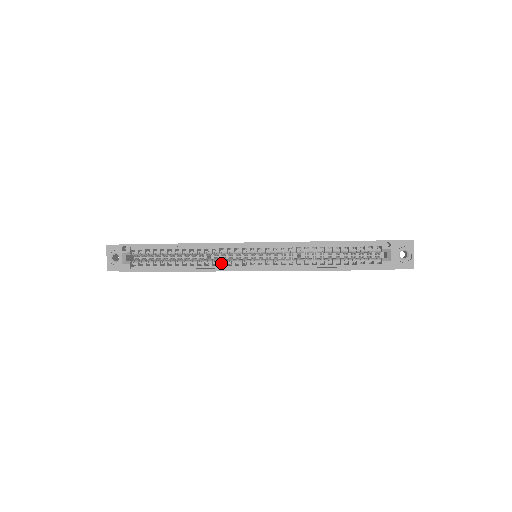
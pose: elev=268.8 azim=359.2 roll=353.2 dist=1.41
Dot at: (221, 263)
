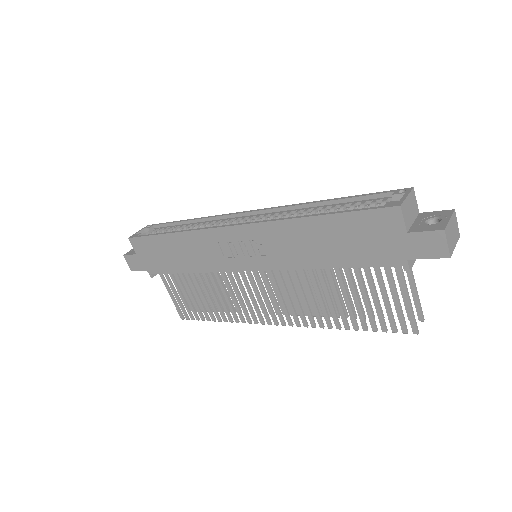
Dot at: occluded
